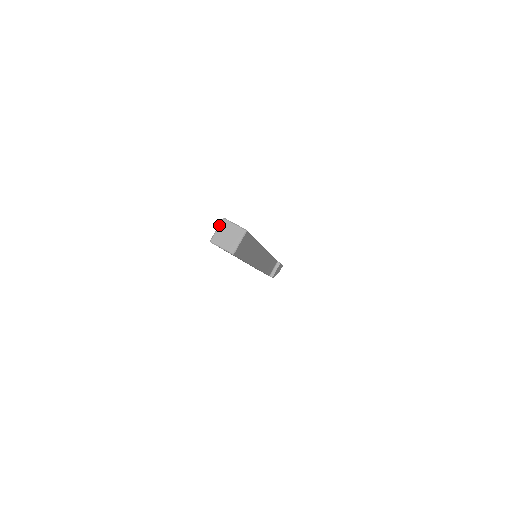
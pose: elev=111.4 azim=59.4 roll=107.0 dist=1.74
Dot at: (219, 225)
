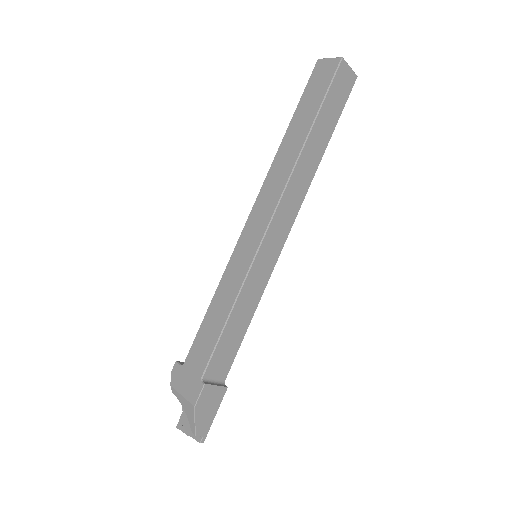
Dot at: occluded
